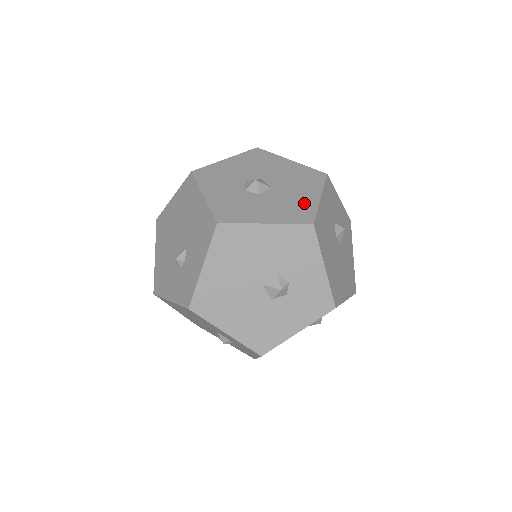
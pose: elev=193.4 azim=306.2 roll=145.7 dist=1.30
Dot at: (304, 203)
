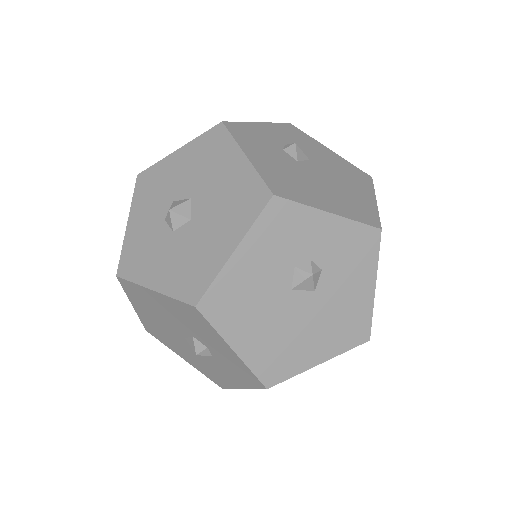
Dot at: (207, 260)
